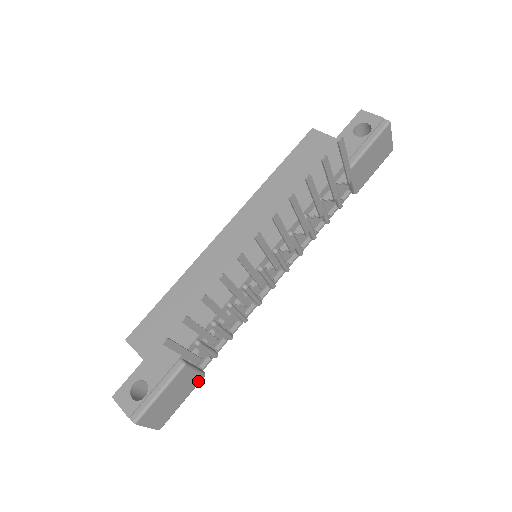
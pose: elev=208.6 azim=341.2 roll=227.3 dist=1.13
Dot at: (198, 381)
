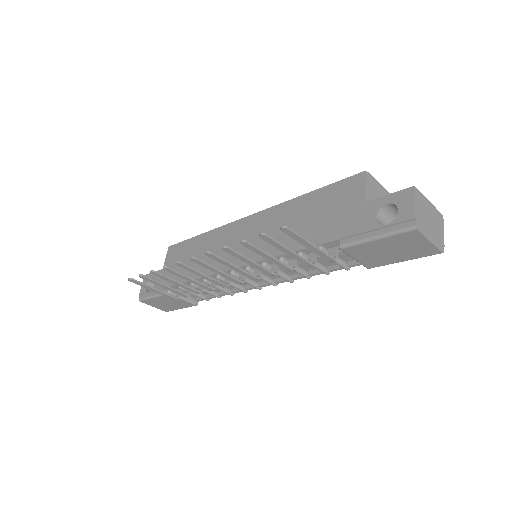
Dot at: (190, 305)
